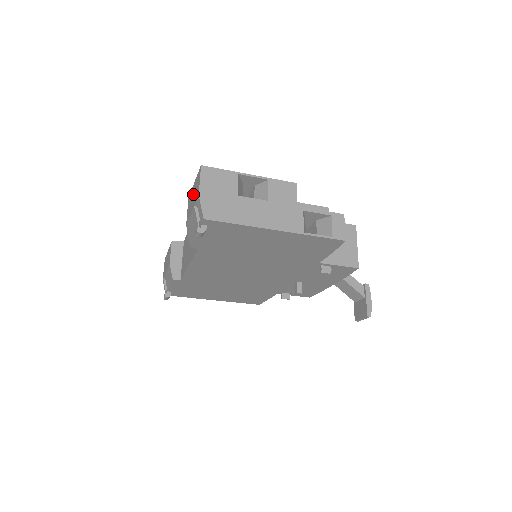
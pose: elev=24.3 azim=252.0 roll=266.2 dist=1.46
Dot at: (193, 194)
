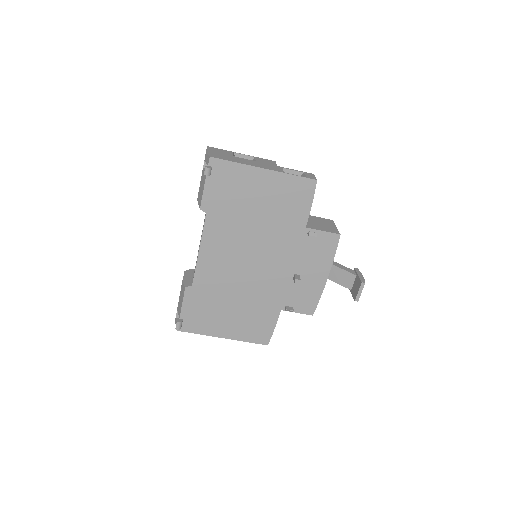
Dot at: occluded
